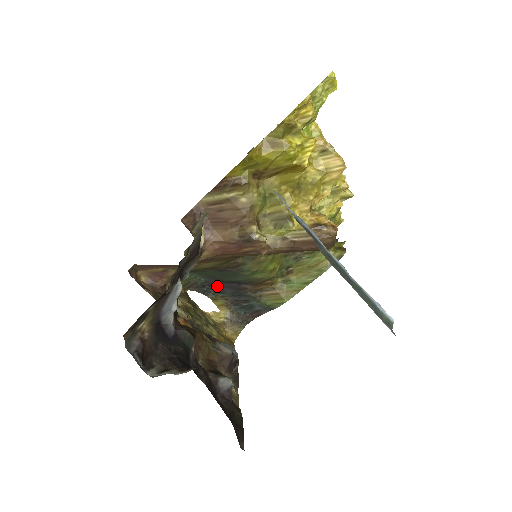
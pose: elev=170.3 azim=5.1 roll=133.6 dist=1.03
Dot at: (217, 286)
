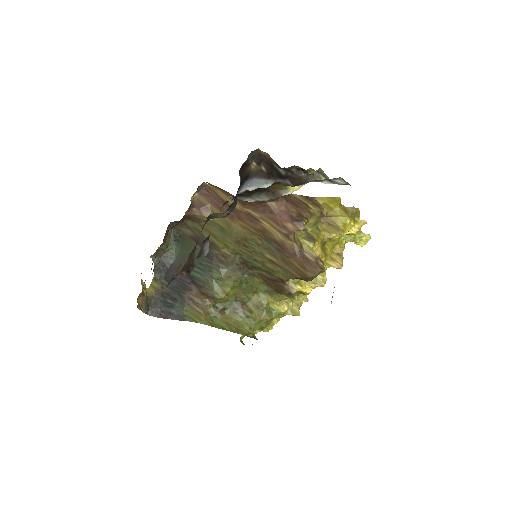
Dot at: (172, 274)
